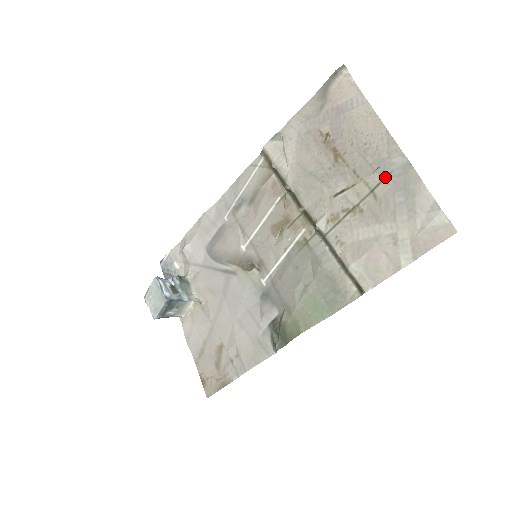
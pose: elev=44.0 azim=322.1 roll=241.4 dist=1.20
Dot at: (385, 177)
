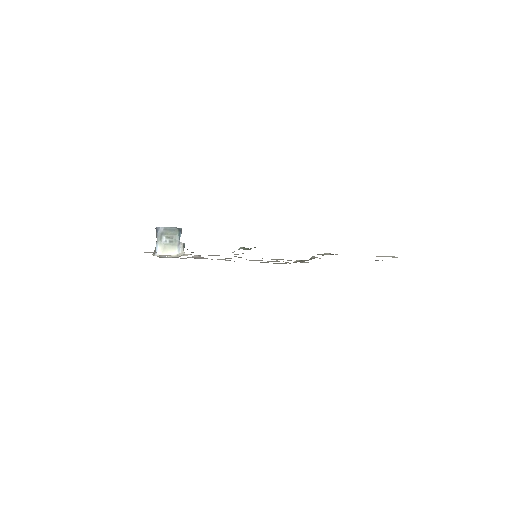
Dot at: occluded
